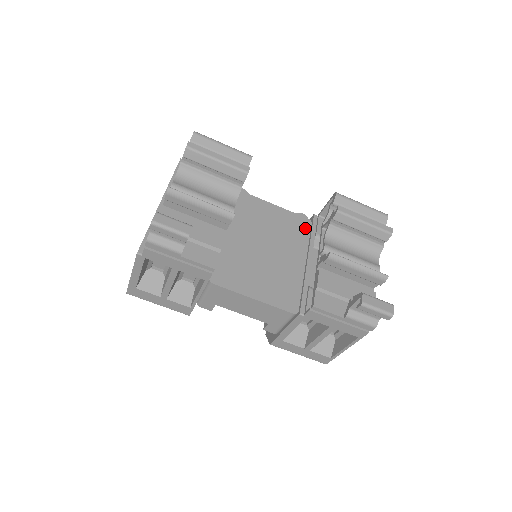
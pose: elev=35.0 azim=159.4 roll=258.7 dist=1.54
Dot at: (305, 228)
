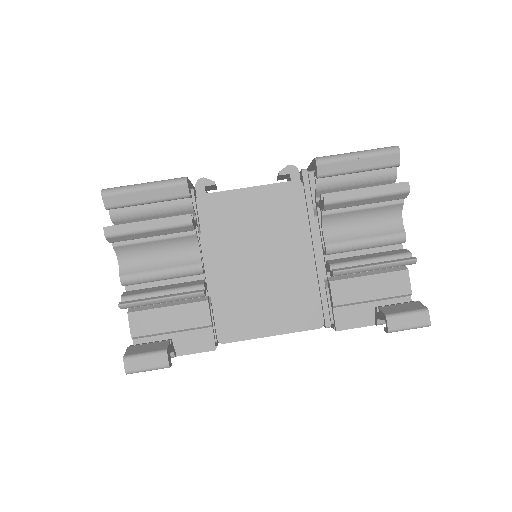
Dot at: (297, 199)
